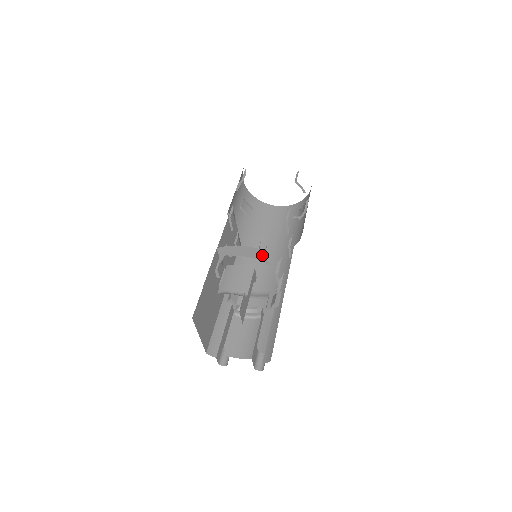
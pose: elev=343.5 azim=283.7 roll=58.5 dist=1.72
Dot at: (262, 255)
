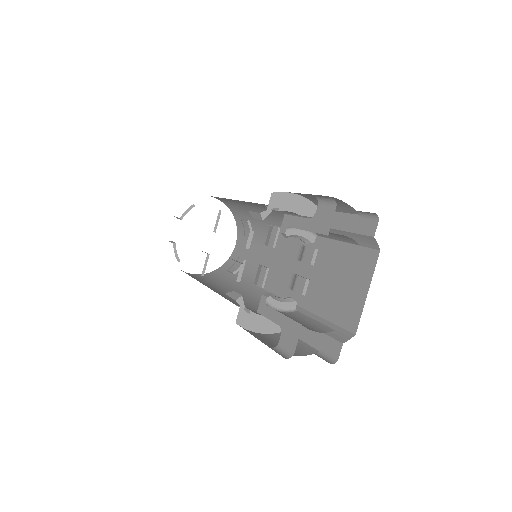
Dot at: occluded
